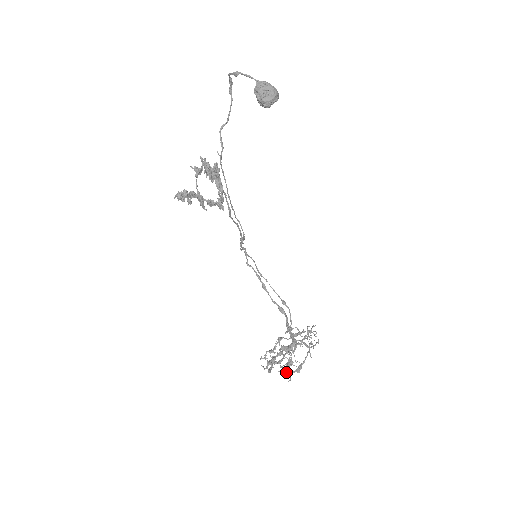
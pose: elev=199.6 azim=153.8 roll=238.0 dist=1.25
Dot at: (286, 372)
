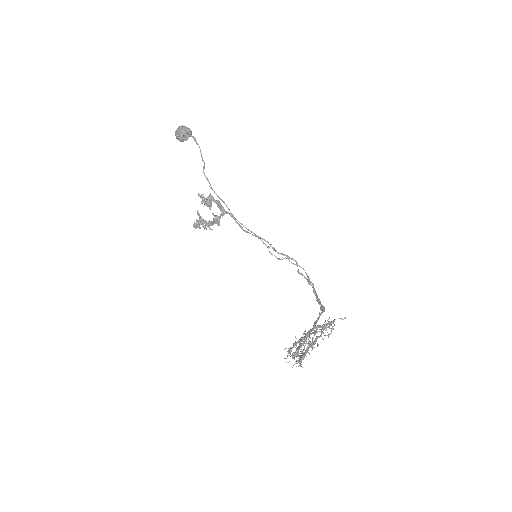
Dot at: (298, 362)
